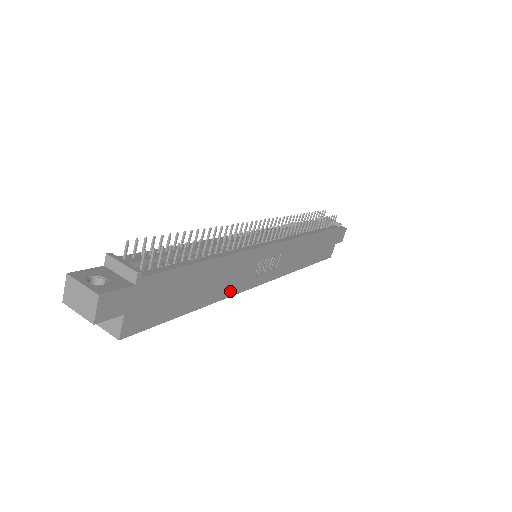
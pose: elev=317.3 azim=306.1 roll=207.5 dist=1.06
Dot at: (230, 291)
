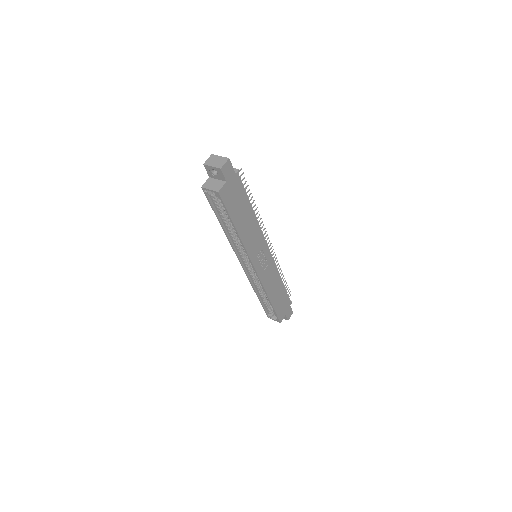
Dot at: (247, 246)
